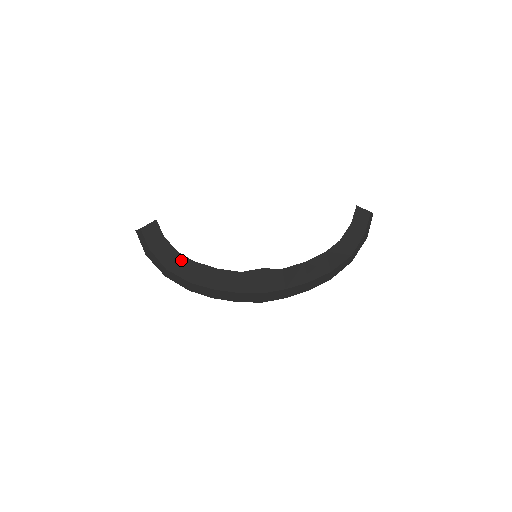
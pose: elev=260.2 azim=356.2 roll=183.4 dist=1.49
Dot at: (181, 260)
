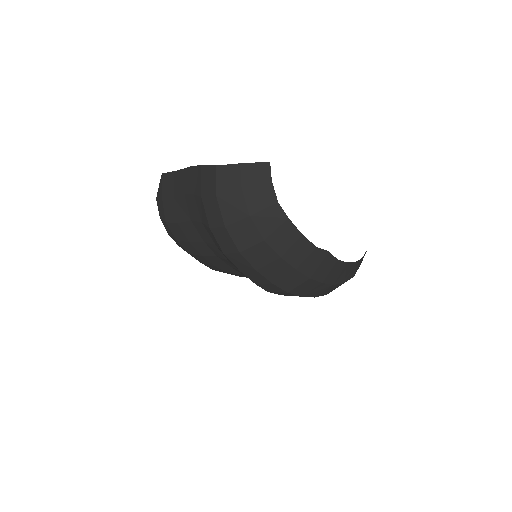
Dot at: (275, 212)
